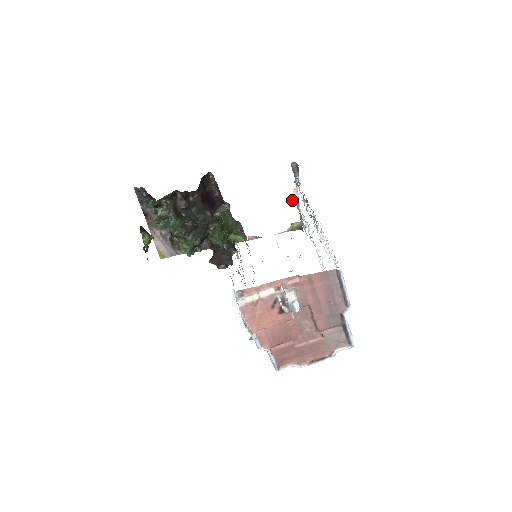
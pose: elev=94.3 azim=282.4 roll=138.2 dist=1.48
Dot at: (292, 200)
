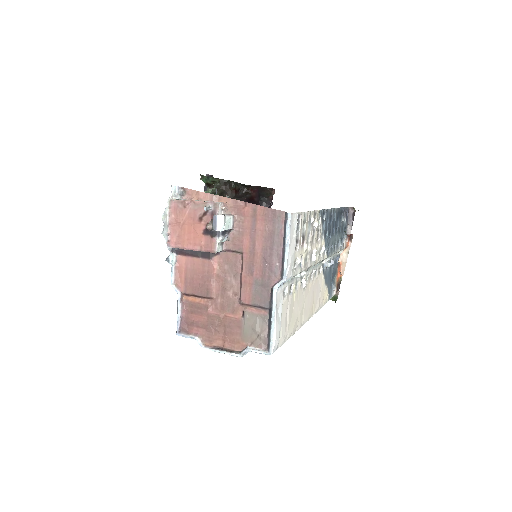
Dot at: (339, 259)
